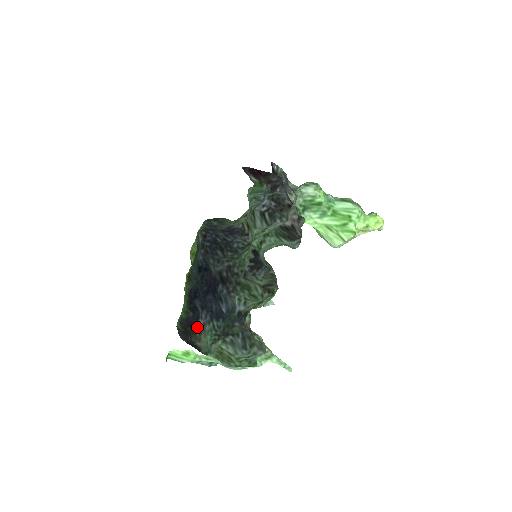
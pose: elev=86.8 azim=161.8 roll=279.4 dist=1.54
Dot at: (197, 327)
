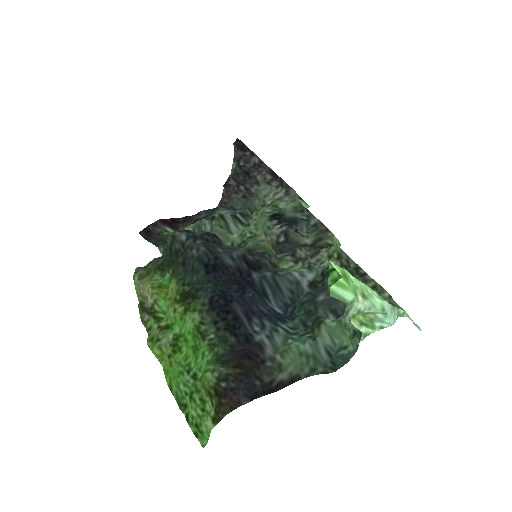
Dot at: (258, 353)
